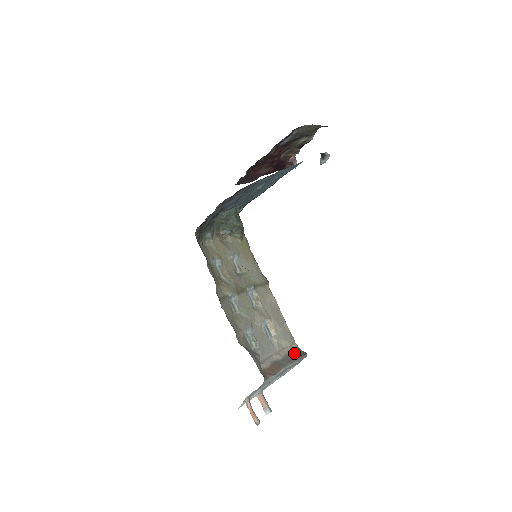
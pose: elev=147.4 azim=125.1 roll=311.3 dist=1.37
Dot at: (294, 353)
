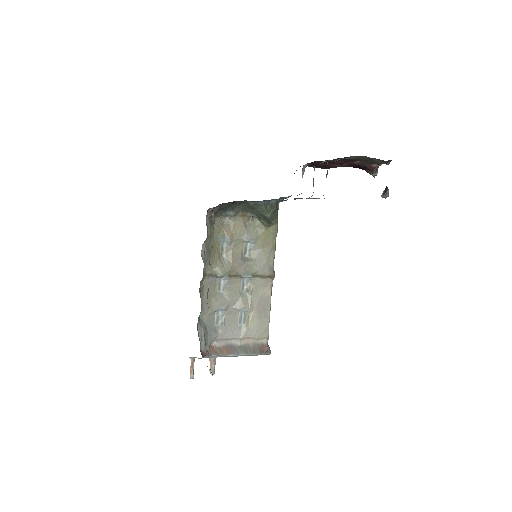
Dot at: (257, 346)
